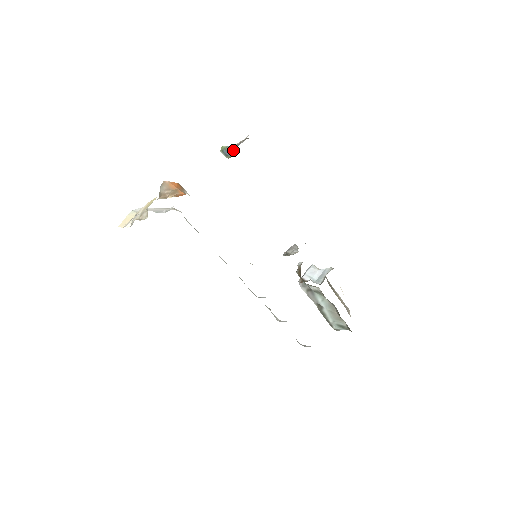
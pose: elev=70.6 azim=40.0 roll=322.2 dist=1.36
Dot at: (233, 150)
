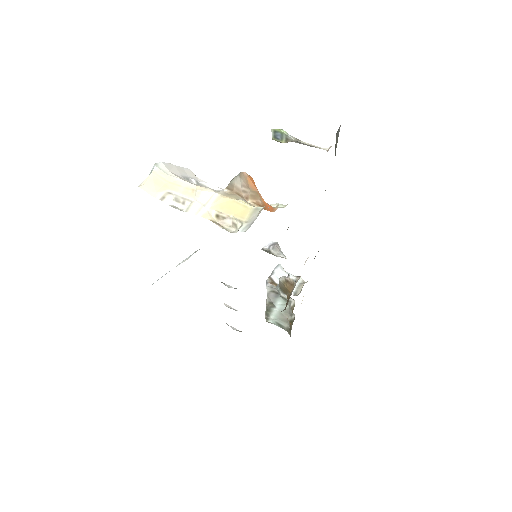
Dot at: (291, 141)
